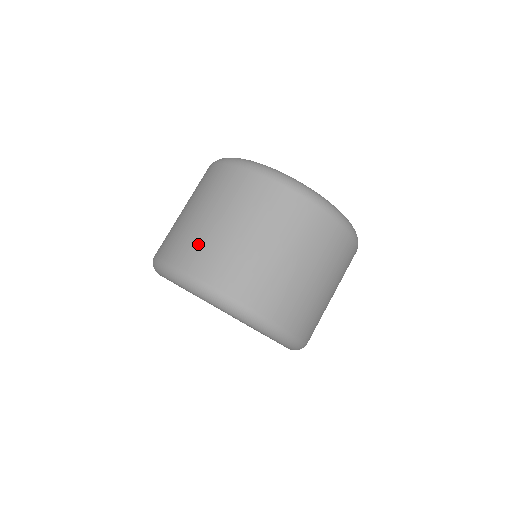
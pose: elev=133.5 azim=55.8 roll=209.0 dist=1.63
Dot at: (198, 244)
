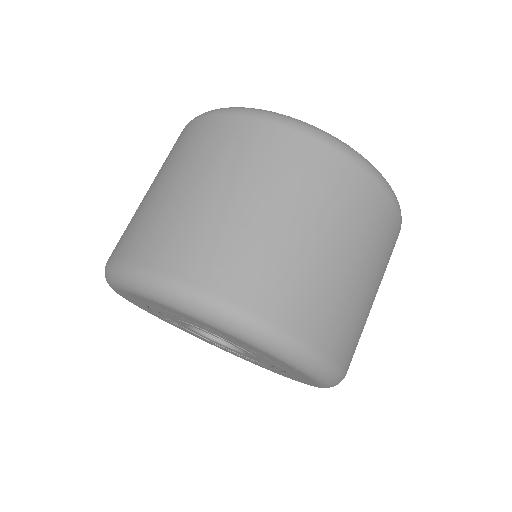
Dot at: (140, 223)
